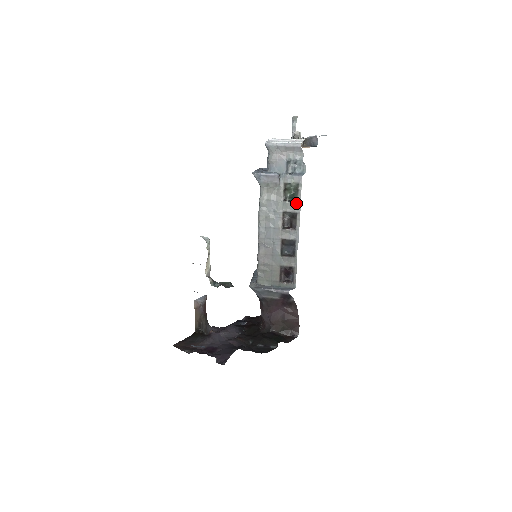
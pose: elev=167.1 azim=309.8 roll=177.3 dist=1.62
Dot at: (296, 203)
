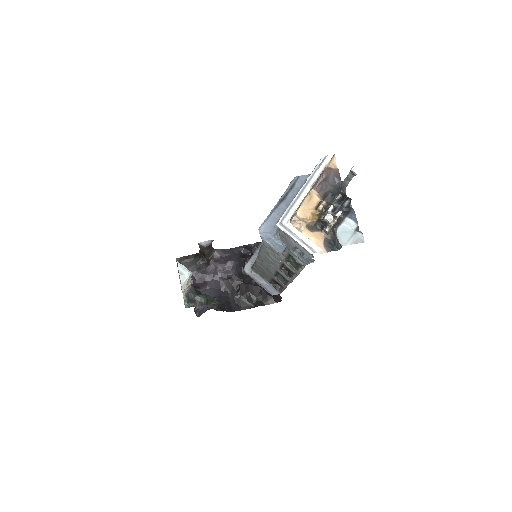
Dot at: (296, 270)
